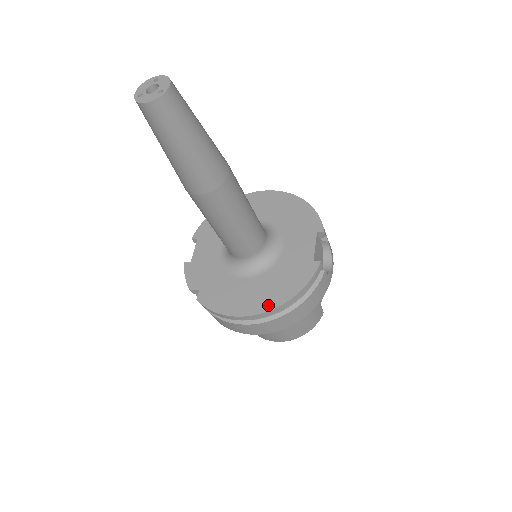
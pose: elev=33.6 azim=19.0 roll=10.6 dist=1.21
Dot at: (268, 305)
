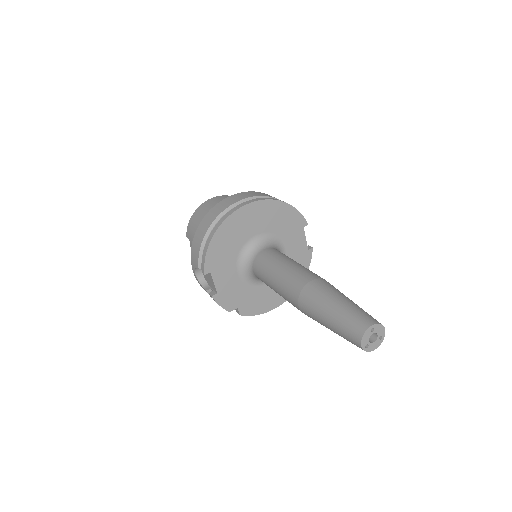
Dot at: occluded
